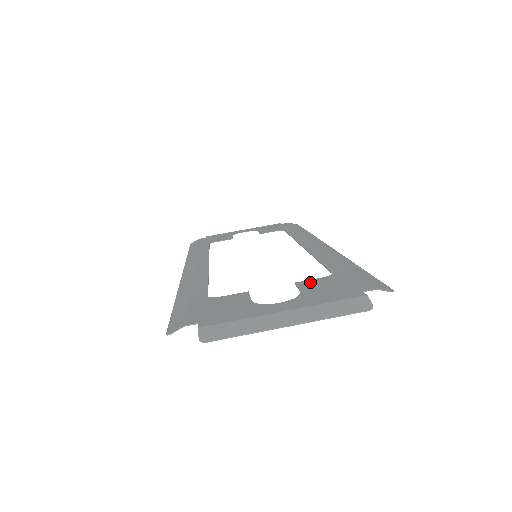
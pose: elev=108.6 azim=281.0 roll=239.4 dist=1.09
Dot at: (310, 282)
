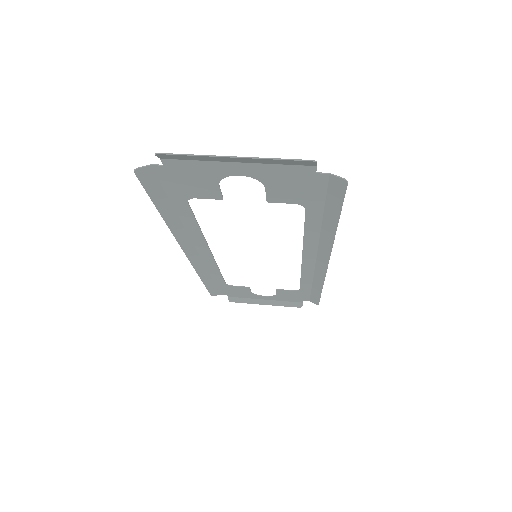
Dot at: (280, 198)
